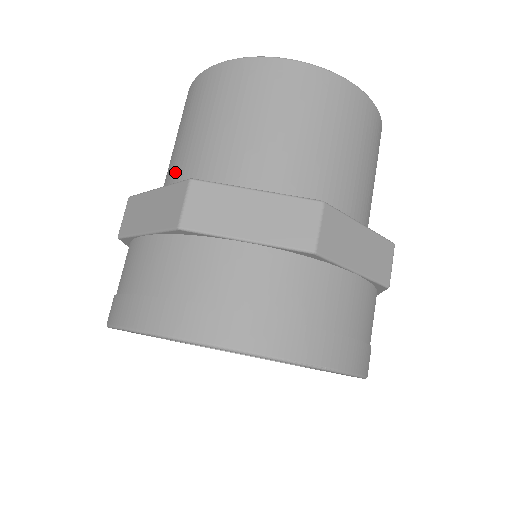
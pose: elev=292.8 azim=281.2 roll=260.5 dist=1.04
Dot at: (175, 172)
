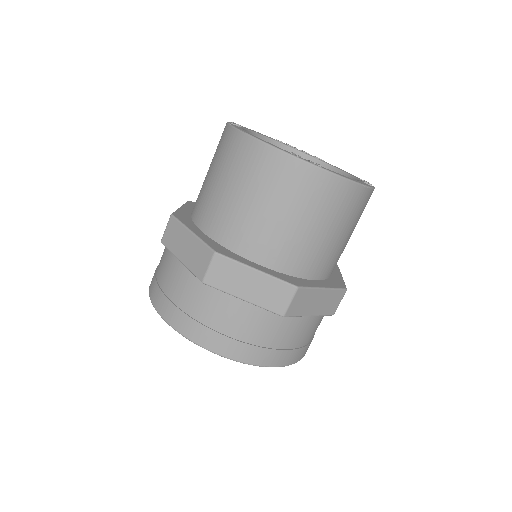
Dot at: (207, 211)
